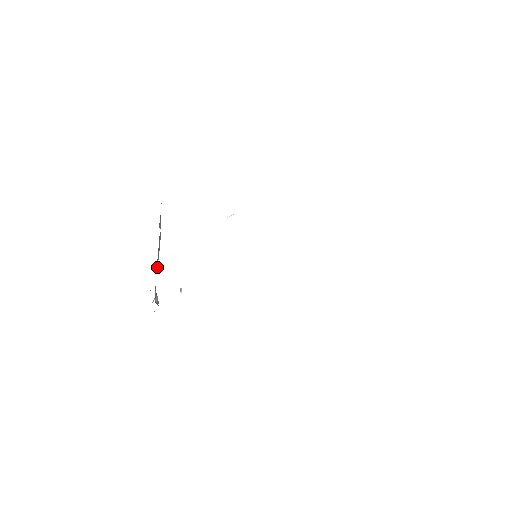
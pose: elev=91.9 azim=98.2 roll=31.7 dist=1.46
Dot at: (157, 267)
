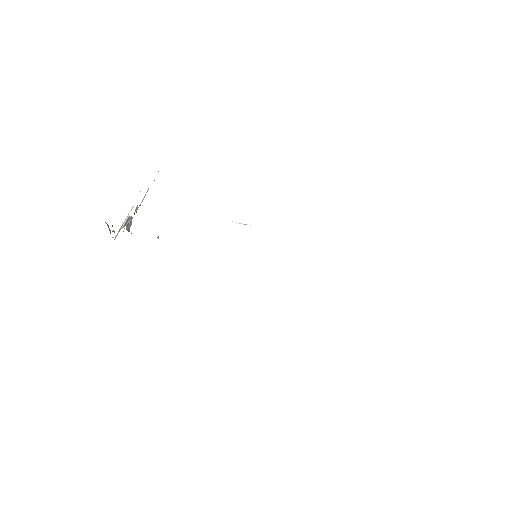
Dot at: (136, 208)
